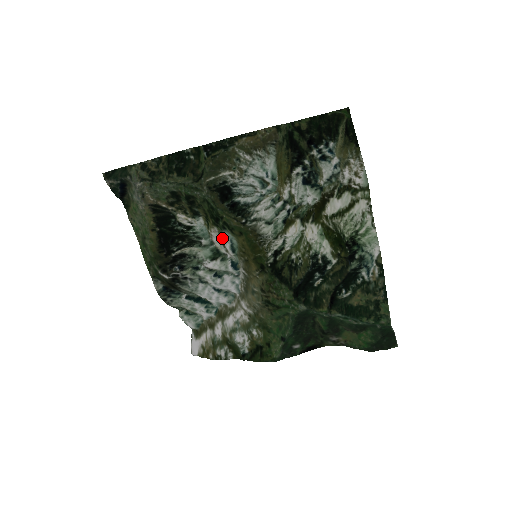
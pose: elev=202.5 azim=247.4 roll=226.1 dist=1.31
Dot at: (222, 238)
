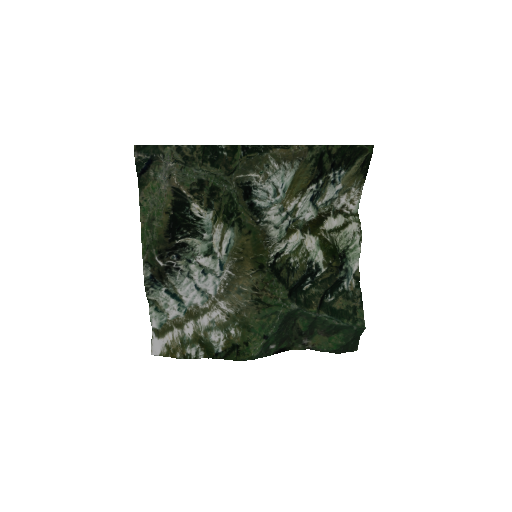
Dot at: (224, 235)
